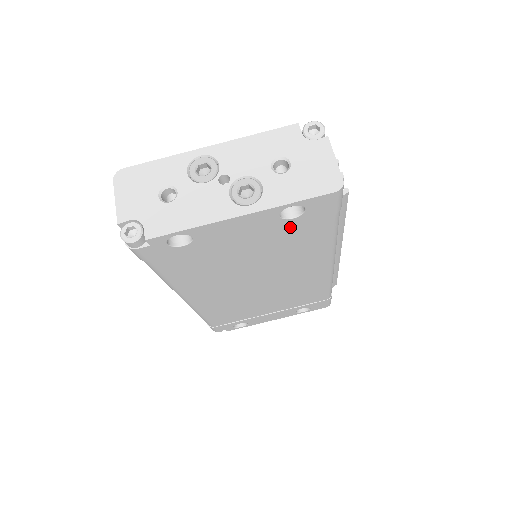
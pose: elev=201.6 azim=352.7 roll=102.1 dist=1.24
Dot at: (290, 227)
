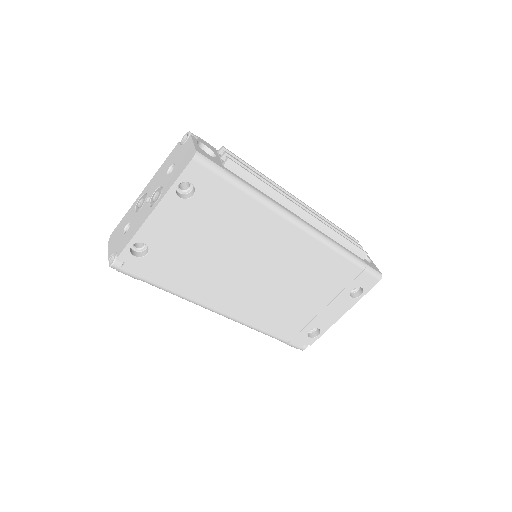
Dot at: (204, 204)
